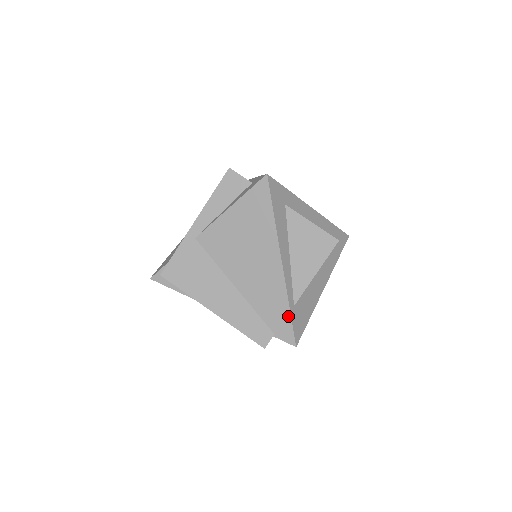
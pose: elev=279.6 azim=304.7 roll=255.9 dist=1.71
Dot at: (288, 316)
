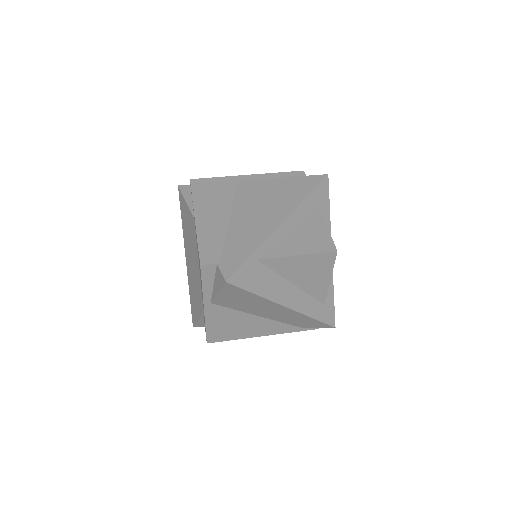
Dot at: (246, 257)
